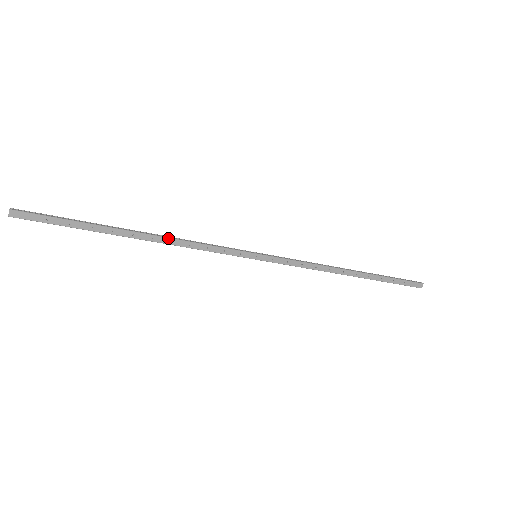
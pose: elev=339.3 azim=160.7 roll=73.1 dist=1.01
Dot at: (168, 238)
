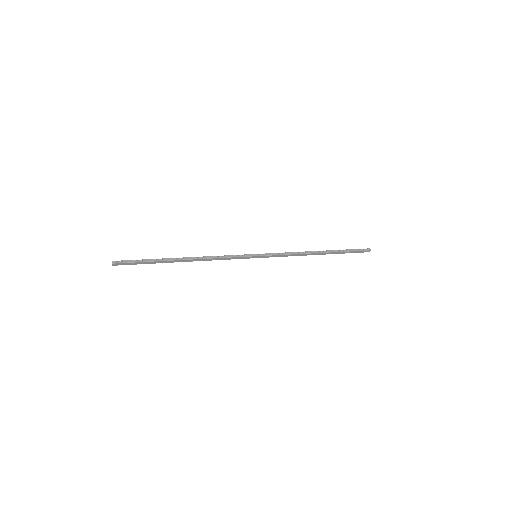
Dot at: (201, 259)
